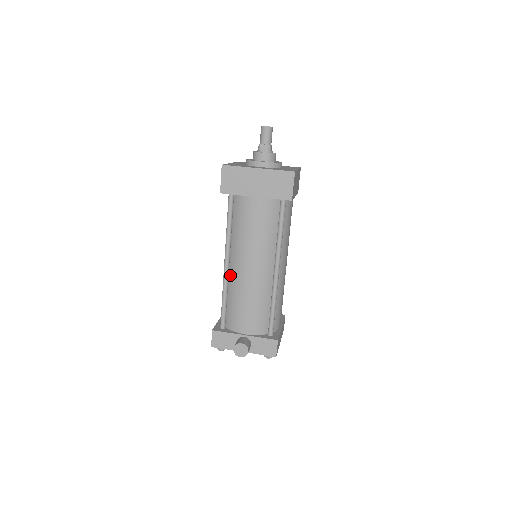
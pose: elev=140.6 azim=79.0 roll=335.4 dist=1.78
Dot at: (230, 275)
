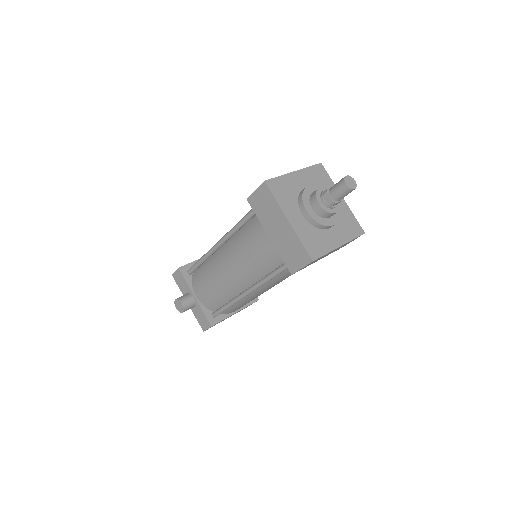
Dot at: (217, 252)
